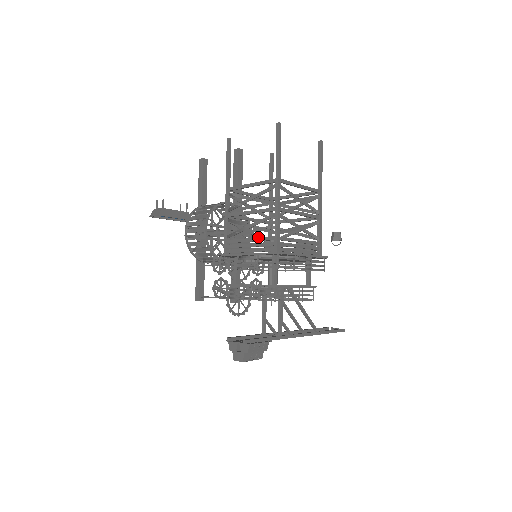
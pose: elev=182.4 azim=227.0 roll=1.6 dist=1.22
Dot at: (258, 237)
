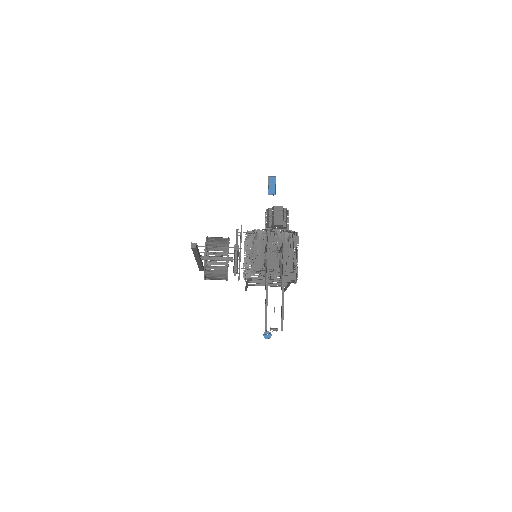
Dot at: occluded
